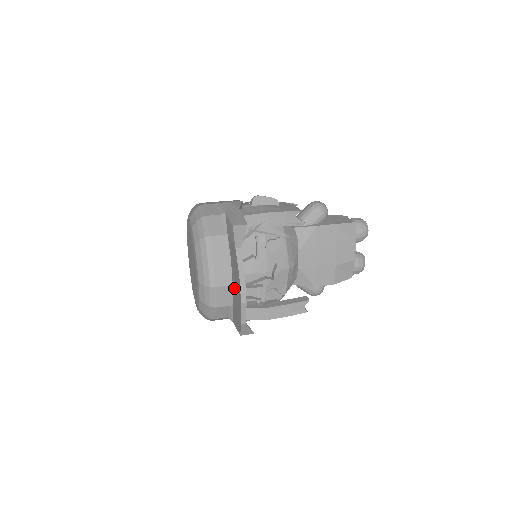
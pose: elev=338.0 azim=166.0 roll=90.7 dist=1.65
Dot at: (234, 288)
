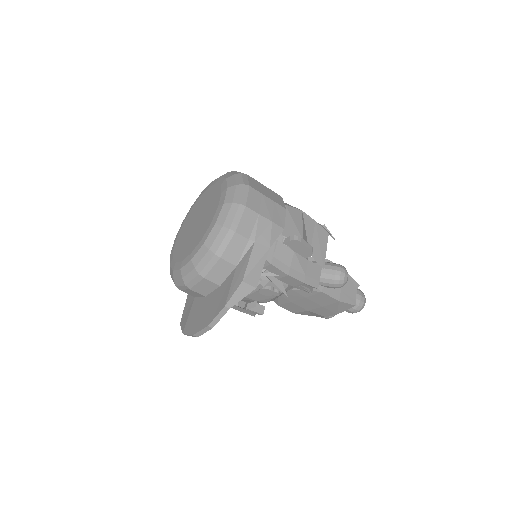
Dot at: (203, 304)
